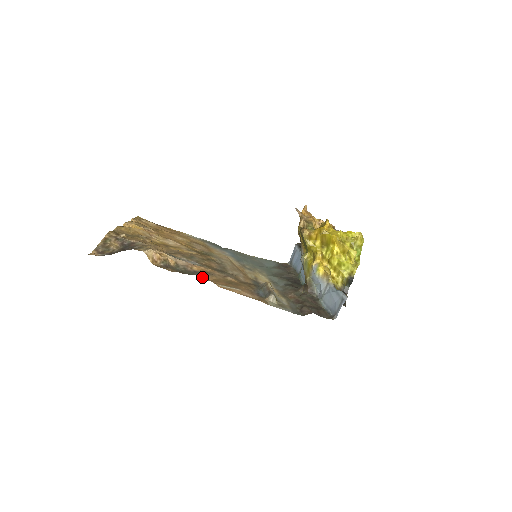
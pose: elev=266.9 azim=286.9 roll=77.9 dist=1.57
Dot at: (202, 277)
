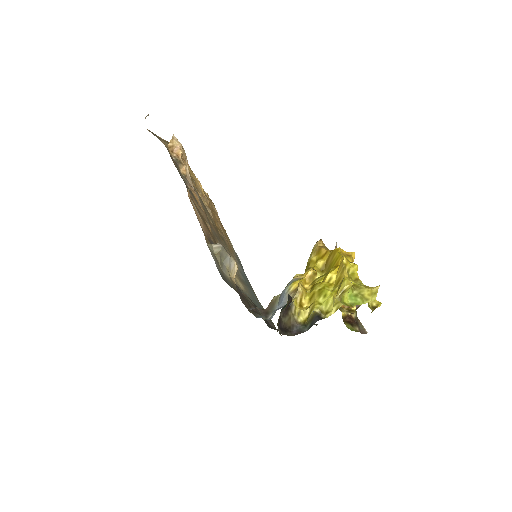
Dot at: occluded
